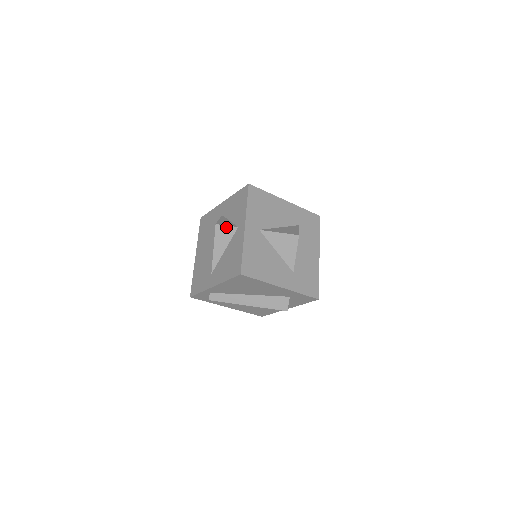
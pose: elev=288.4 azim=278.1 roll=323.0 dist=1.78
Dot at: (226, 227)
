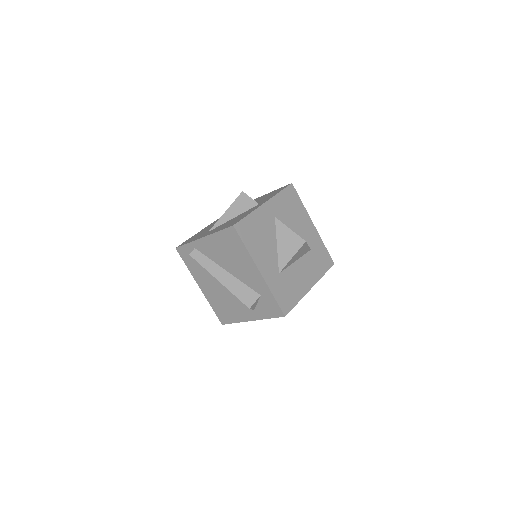
Dot at: (249, 198)
